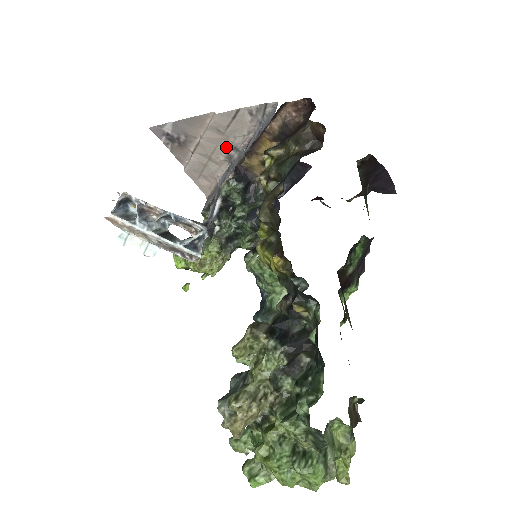
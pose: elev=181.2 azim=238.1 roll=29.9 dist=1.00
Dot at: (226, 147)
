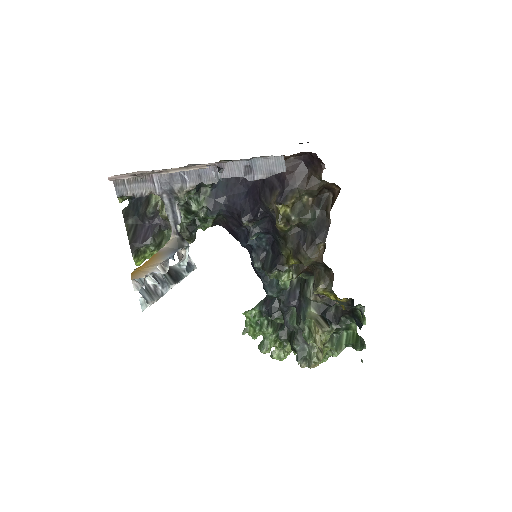
Dot at: occluded
